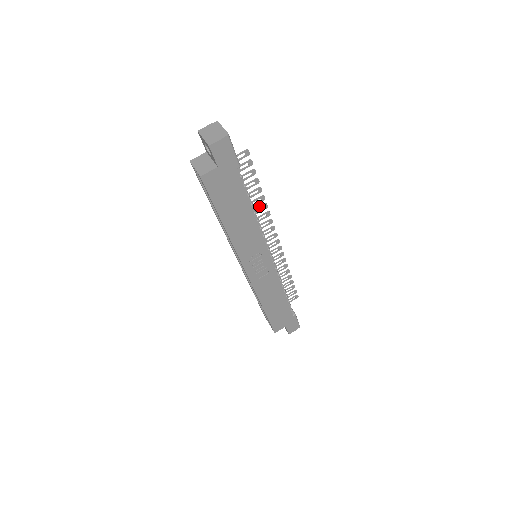
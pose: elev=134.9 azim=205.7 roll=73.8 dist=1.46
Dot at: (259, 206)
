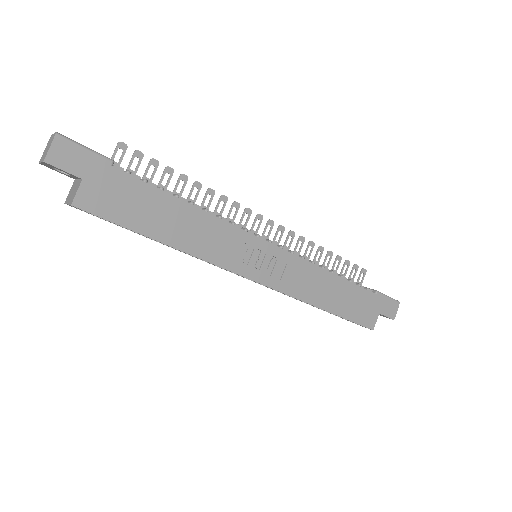
Dot at: occluded
